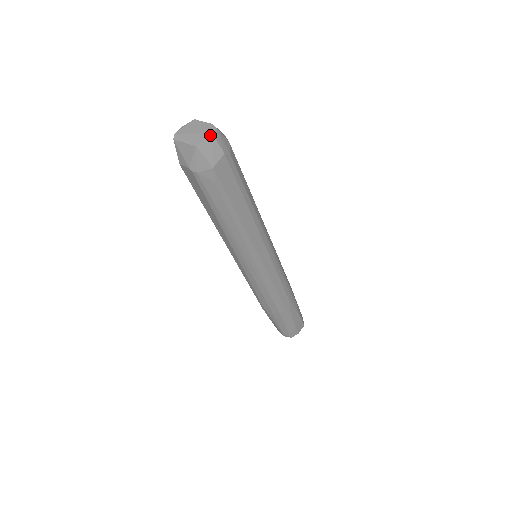
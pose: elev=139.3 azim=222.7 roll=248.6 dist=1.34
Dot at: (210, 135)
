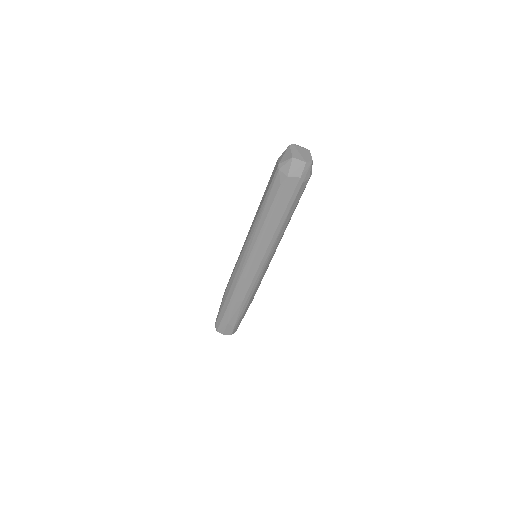
Dot at: (305, 161)
